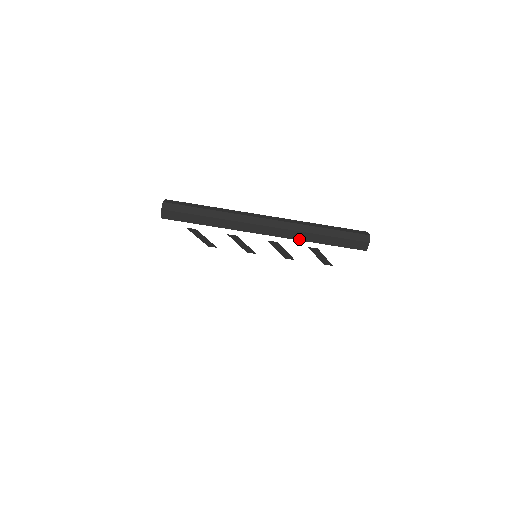
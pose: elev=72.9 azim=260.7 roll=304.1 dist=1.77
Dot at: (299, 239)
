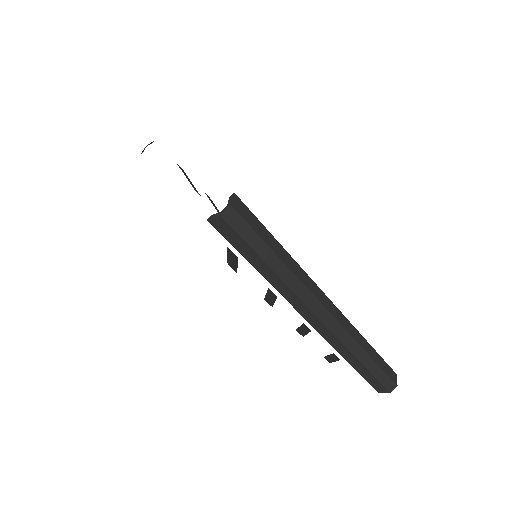
Dot at: (336, 348)
